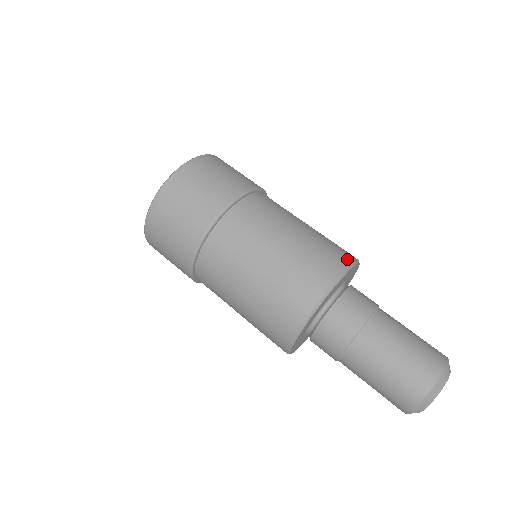
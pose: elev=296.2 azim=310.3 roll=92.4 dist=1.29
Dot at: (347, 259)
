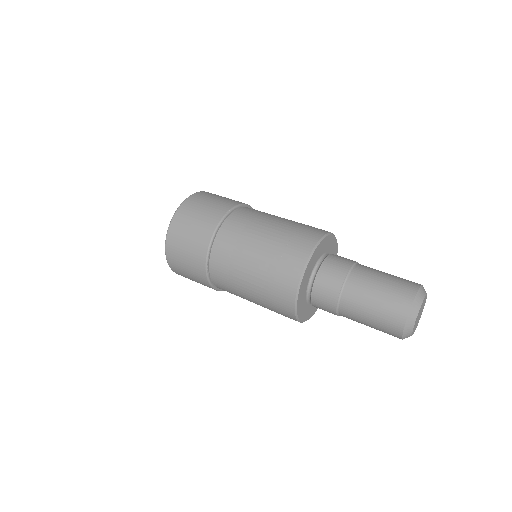
Dot at: (310, 243)
